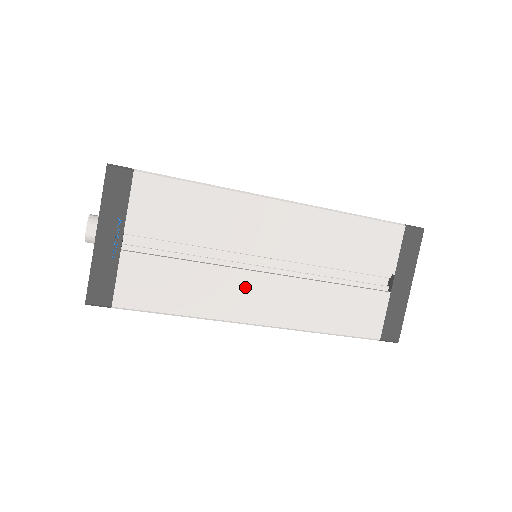
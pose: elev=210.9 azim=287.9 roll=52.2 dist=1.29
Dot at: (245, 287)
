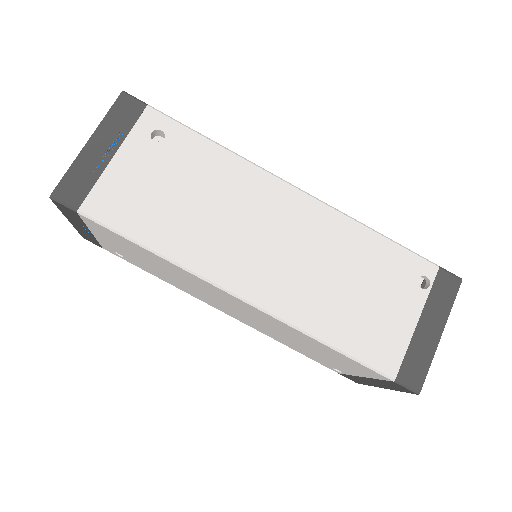
Dot at: occluded
